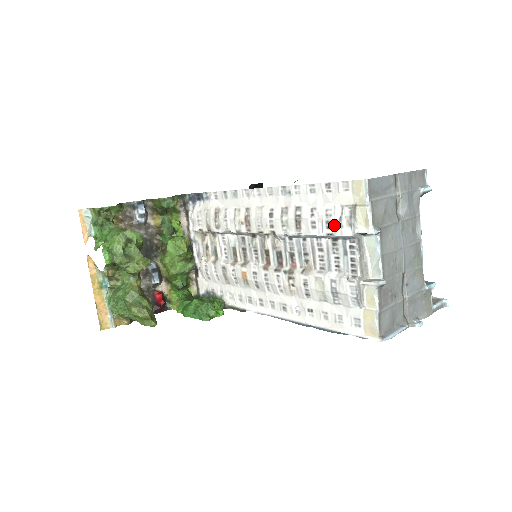
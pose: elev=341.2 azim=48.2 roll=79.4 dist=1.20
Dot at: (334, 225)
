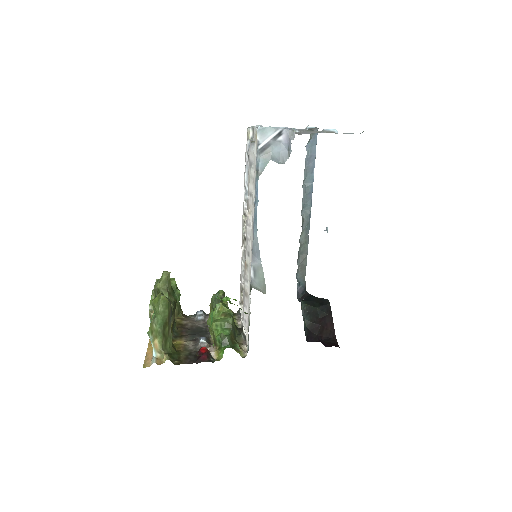
Dot at: (245, 154)
